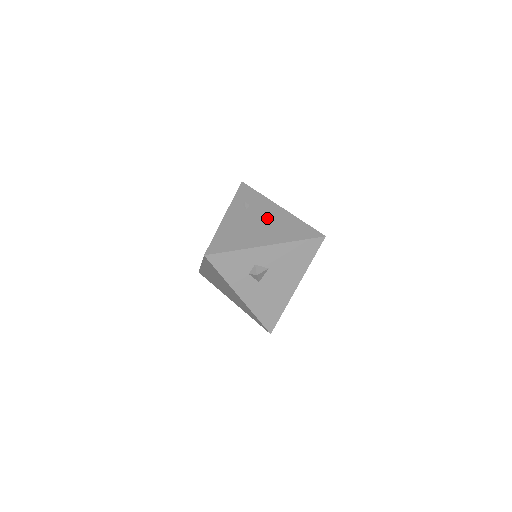
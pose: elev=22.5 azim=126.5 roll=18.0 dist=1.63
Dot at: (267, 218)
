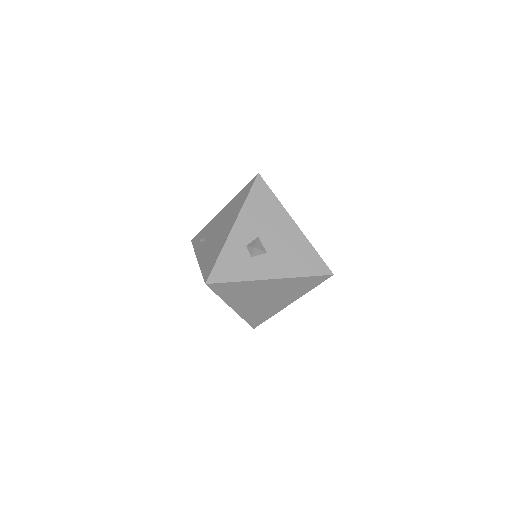
Dot at: (220, 222)
